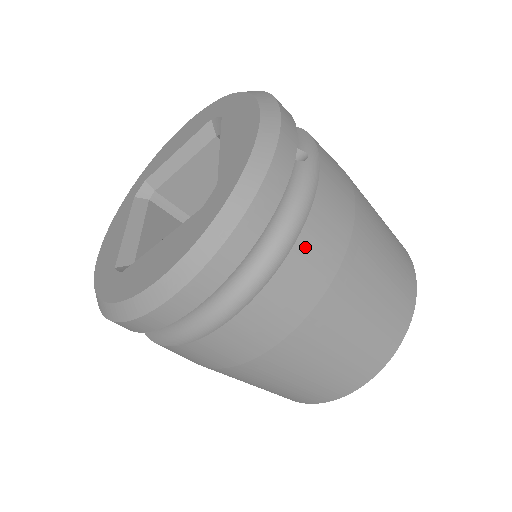
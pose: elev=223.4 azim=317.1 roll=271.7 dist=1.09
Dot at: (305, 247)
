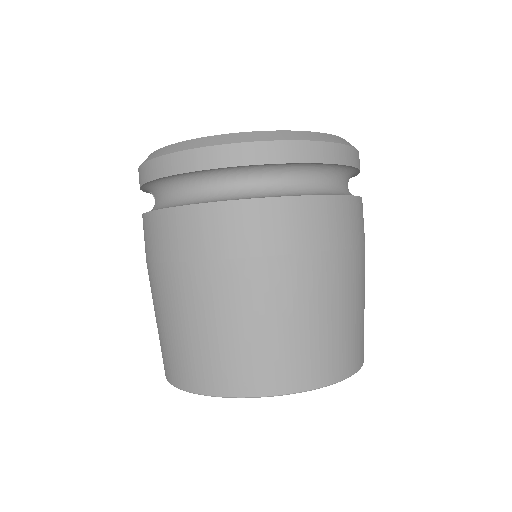
Dot at: (358, 206)
